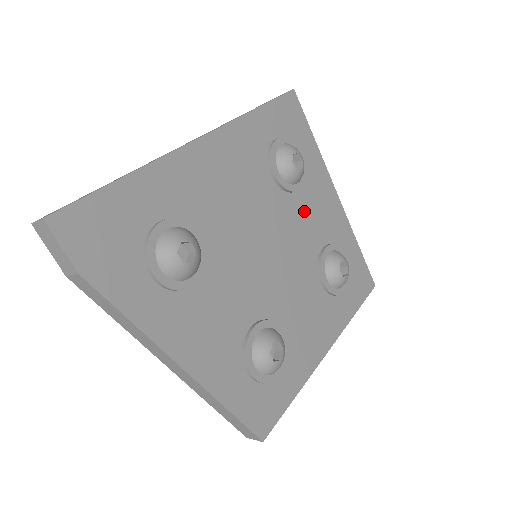
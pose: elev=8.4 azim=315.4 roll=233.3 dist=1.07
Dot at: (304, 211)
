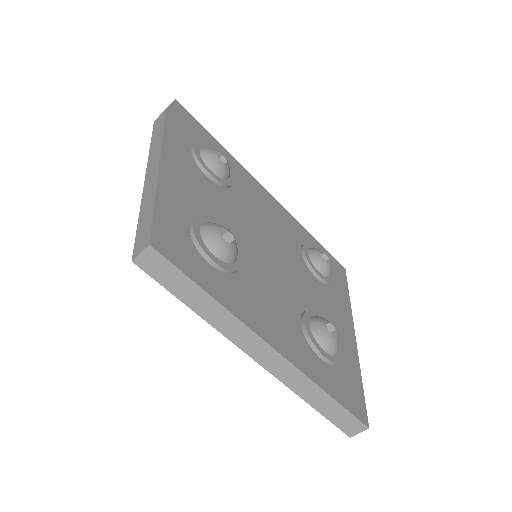
Dot at: (315, 288)
